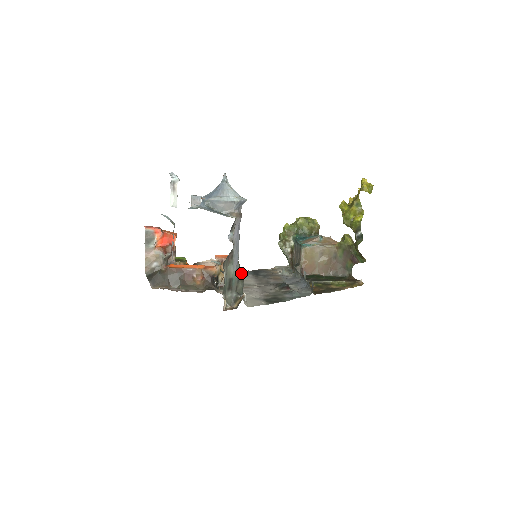
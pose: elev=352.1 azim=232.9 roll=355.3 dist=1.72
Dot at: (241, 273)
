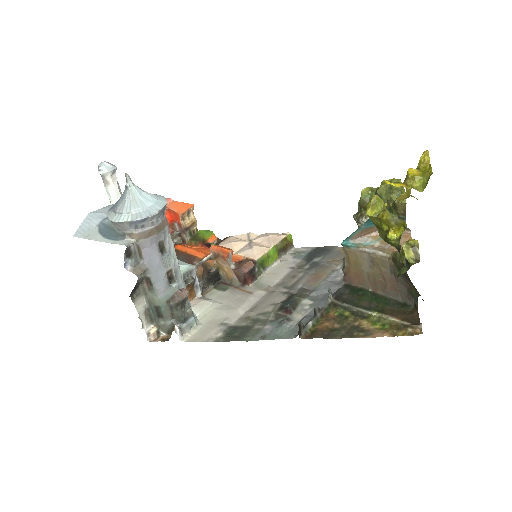
Dot at: (173, 300)
